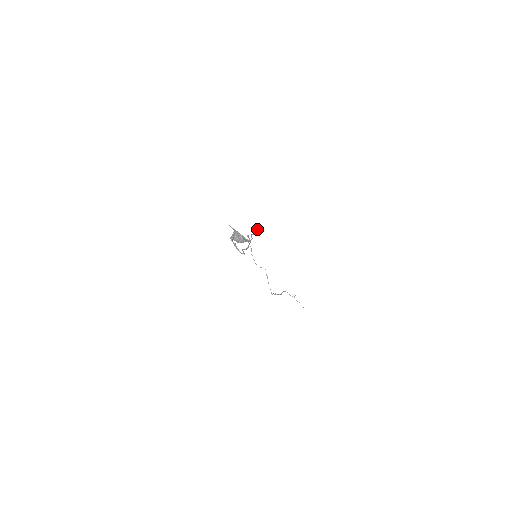
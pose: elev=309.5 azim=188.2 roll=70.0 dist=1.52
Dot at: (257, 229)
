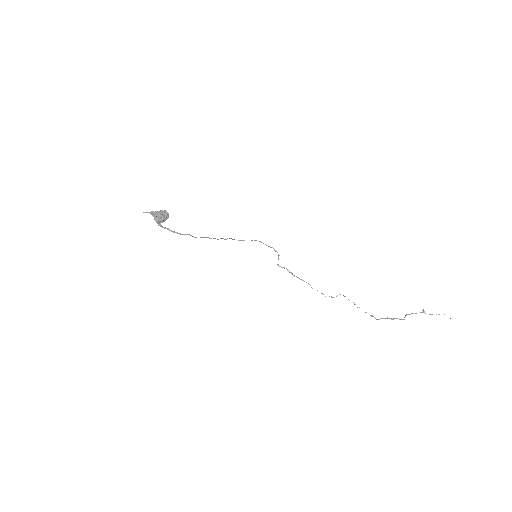
Dot at: occluded
